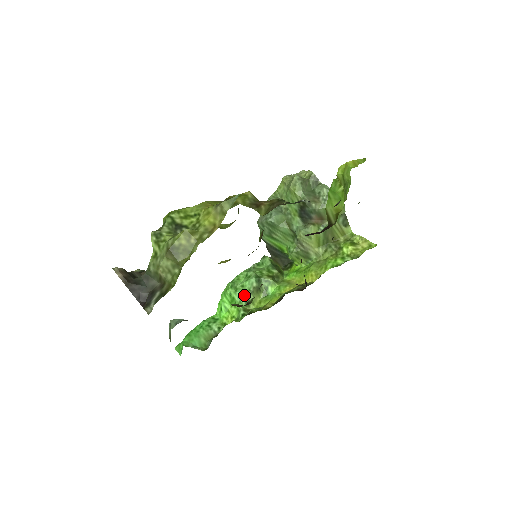
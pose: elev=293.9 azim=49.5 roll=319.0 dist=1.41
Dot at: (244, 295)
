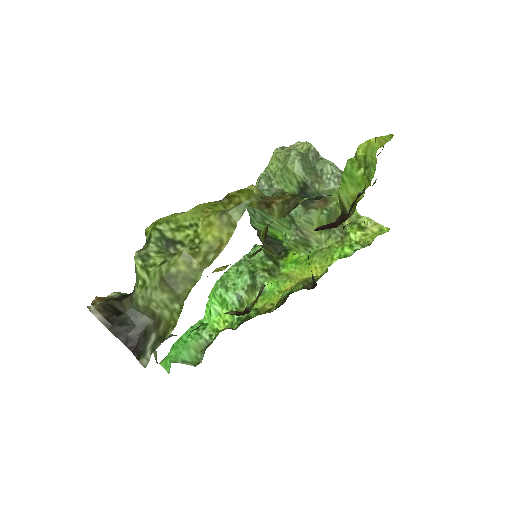
Dot at: (237, 295)
